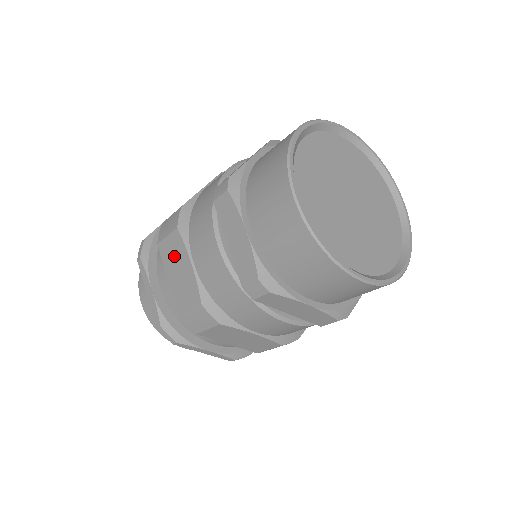
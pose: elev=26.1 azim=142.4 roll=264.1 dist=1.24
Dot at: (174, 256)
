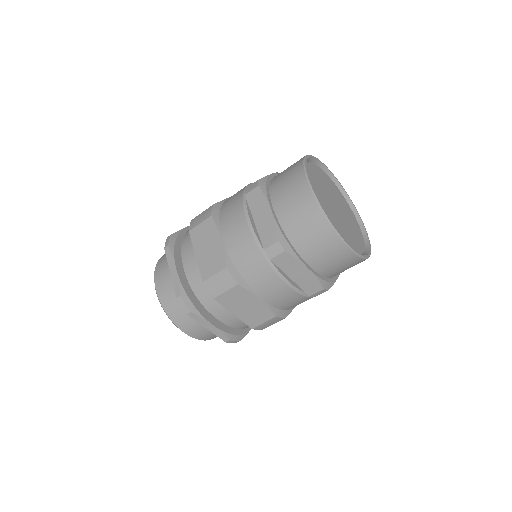
Dot at: occluded
